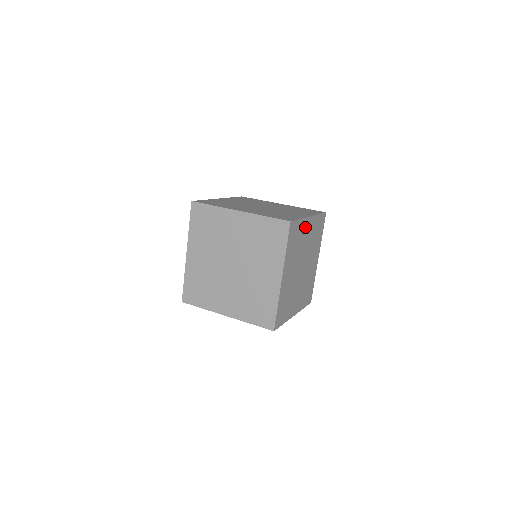
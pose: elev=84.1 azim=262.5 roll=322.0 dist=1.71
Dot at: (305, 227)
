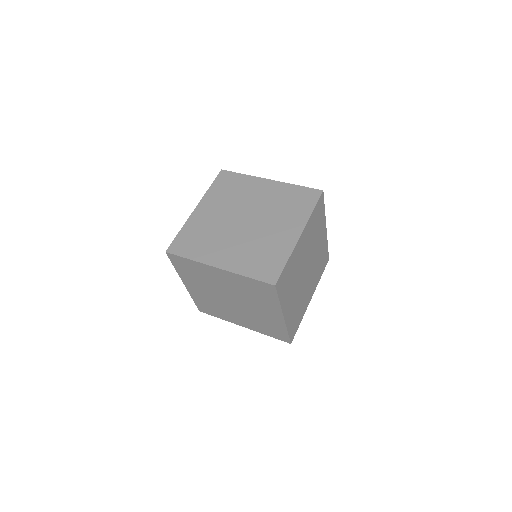
Dot at: (297, 250)
